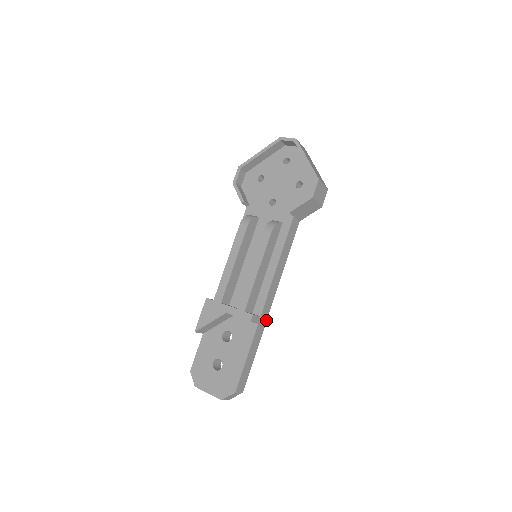
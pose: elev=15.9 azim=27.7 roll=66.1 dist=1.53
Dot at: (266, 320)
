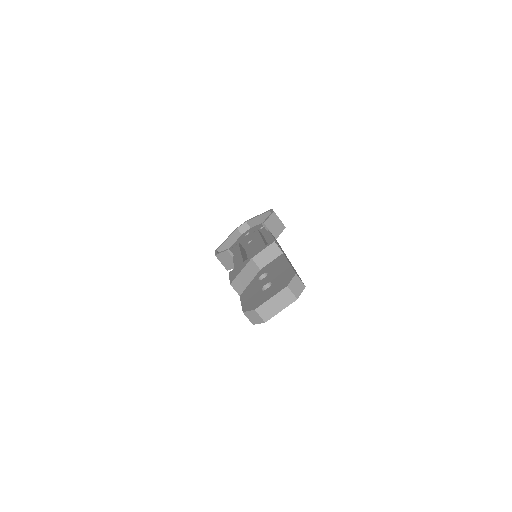
Dot at: occluded
